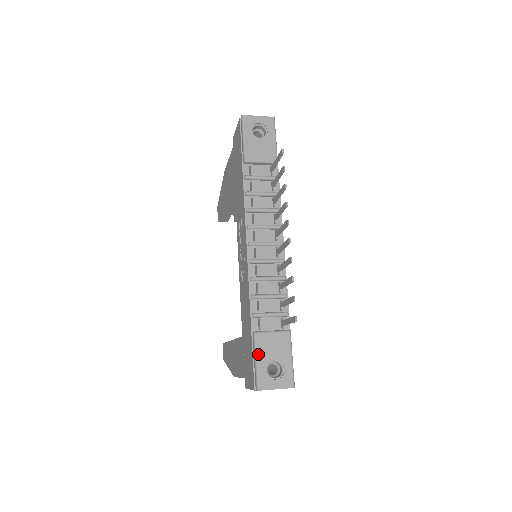
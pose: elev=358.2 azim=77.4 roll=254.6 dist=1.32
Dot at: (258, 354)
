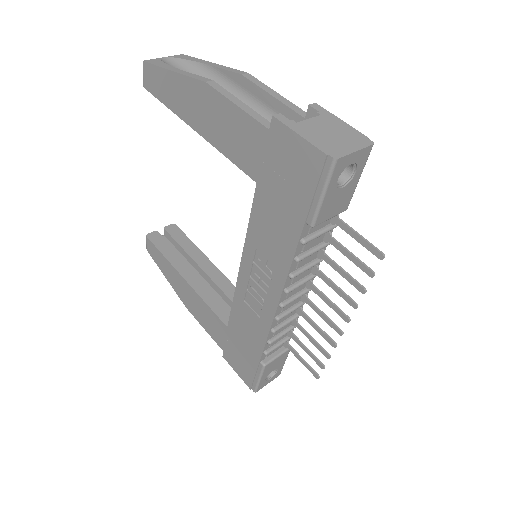
Dot at: (263, 376)
